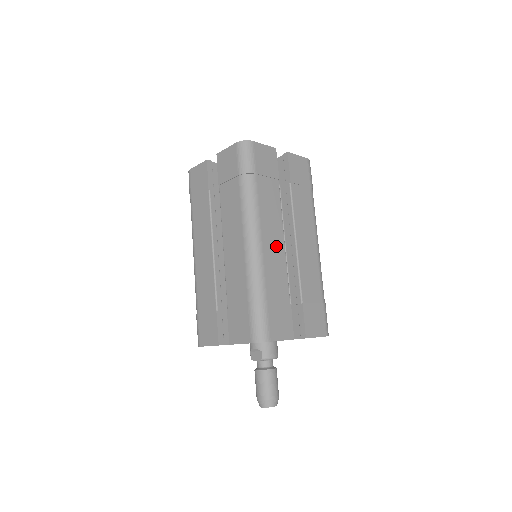
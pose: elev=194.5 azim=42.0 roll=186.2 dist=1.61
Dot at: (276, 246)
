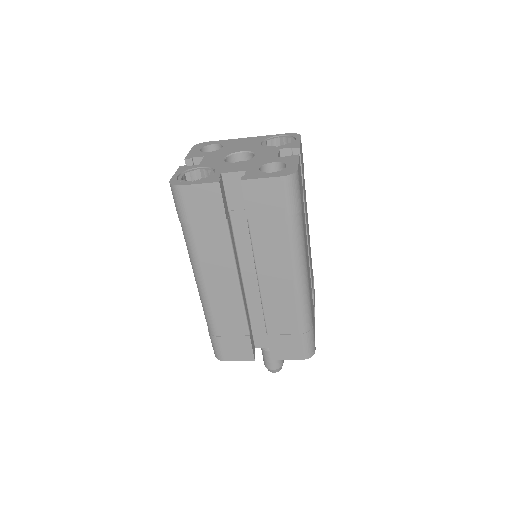
Dot at: (308, 266)
